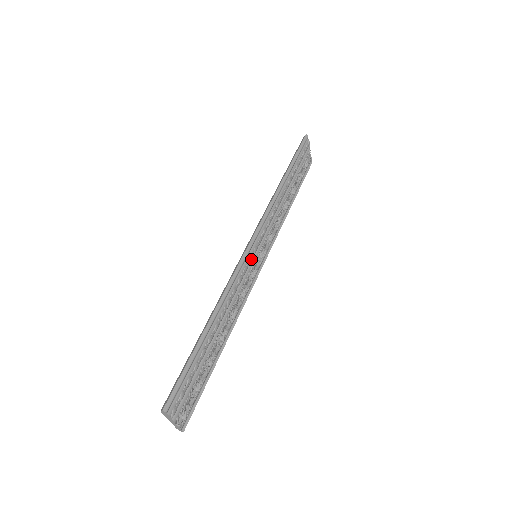
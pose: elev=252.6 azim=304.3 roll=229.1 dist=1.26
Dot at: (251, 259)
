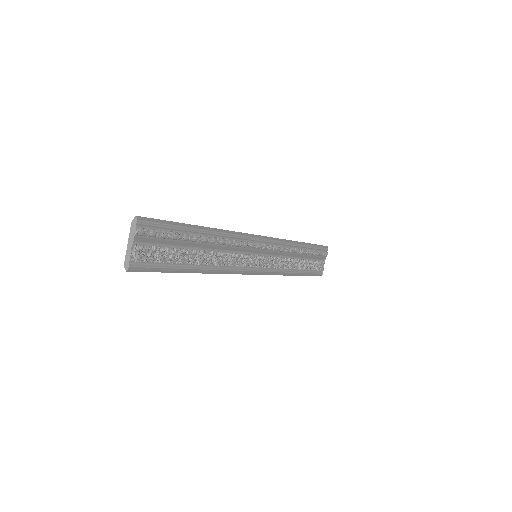
Dot at: (254, 245)
